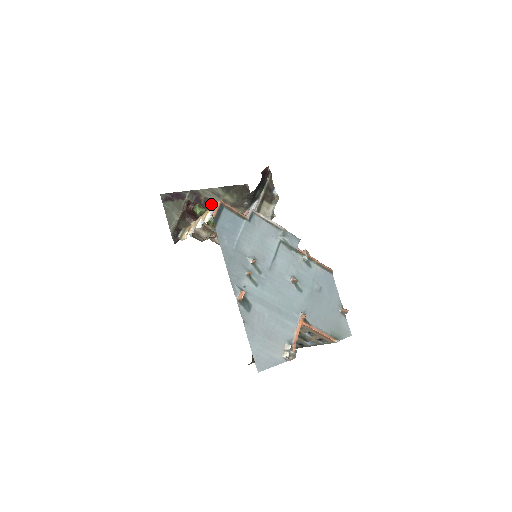
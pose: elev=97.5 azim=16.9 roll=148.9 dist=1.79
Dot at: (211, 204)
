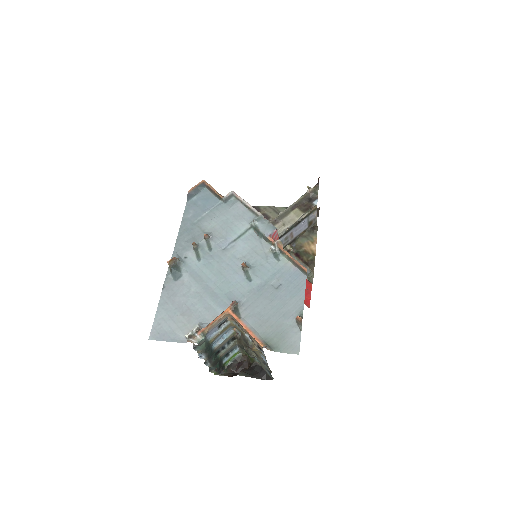
Dot at: occluded
